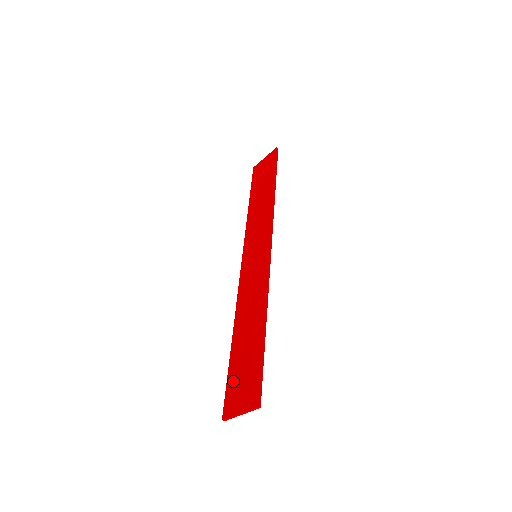
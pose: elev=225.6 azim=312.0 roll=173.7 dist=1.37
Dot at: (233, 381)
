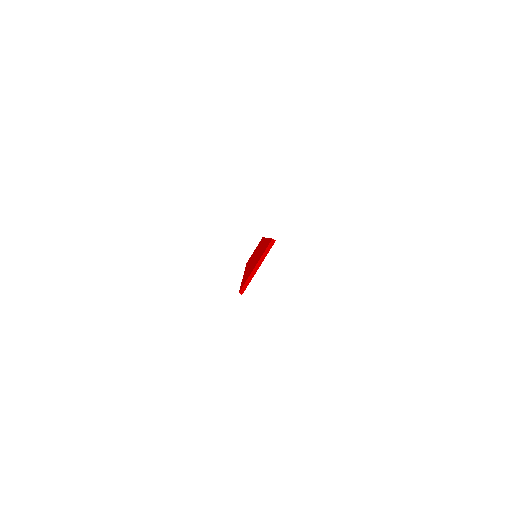
Dot at: (246, 277)
